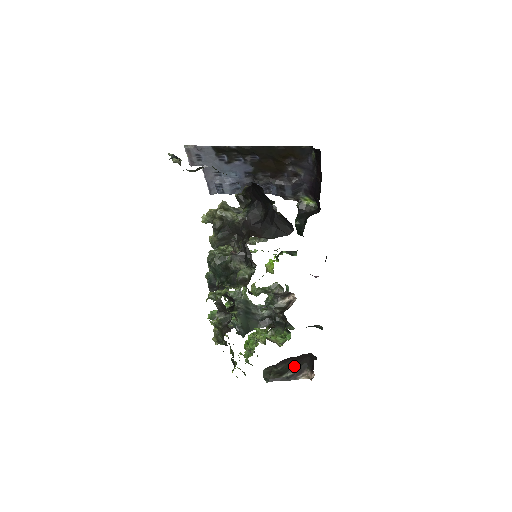
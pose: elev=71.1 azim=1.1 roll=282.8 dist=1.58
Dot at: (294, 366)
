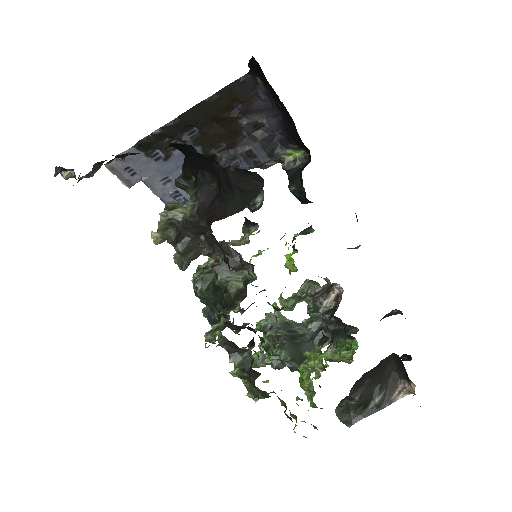
Dot at: (378, 384)
